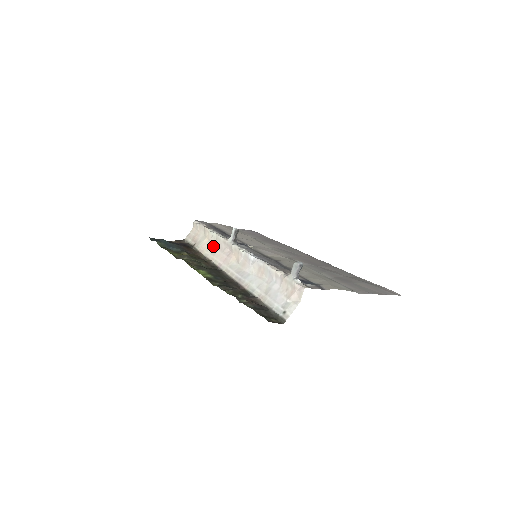
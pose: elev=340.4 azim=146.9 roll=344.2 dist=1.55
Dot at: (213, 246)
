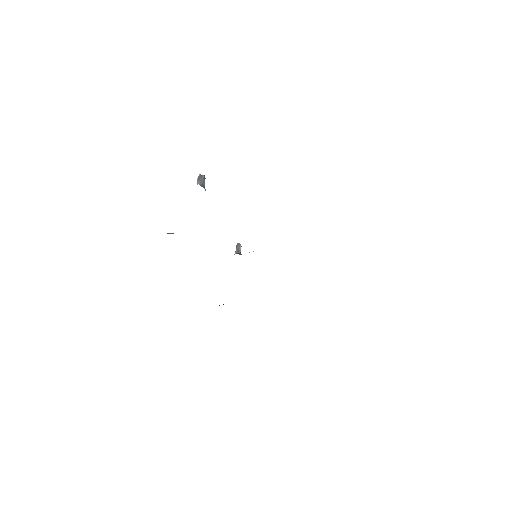
Dot at: occluded
